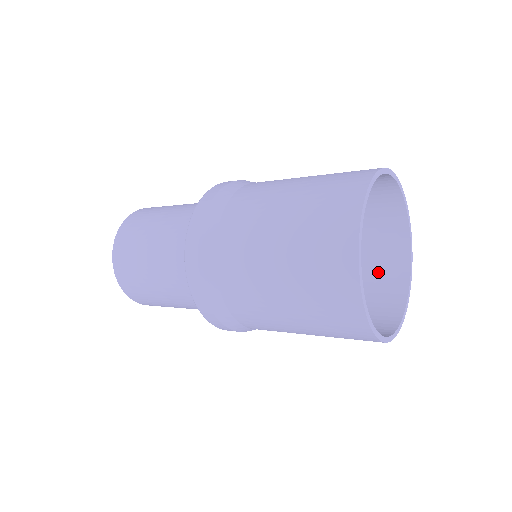
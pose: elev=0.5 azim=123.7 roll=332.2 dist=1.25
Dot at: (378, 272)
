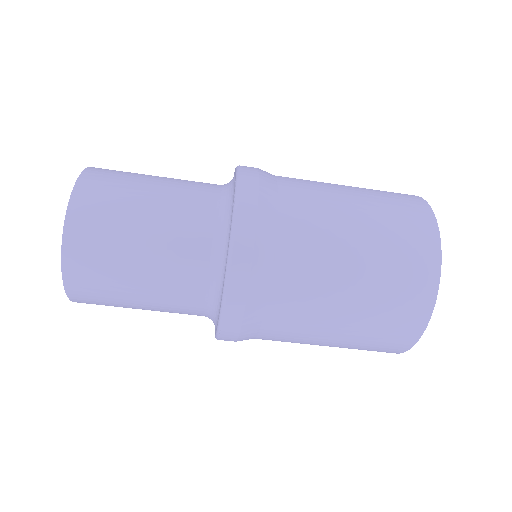
Dot at: occluded
